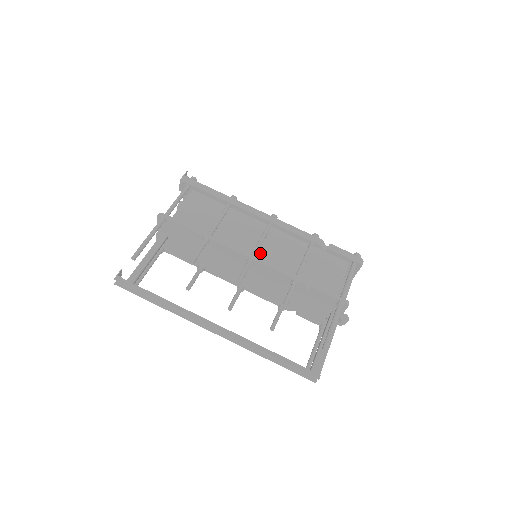
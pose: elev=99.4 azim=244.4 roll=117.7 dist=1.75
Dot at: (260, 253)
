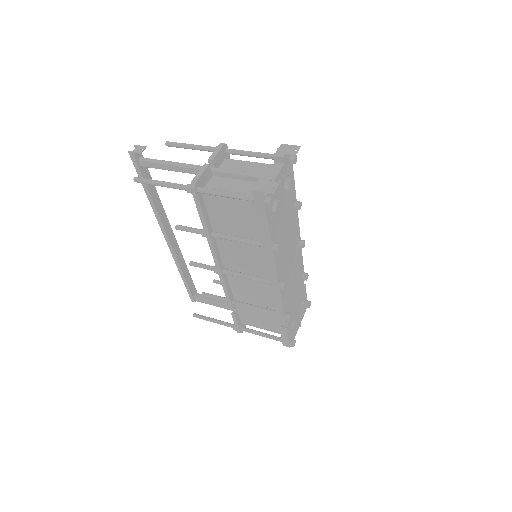
Dot at: occluded
